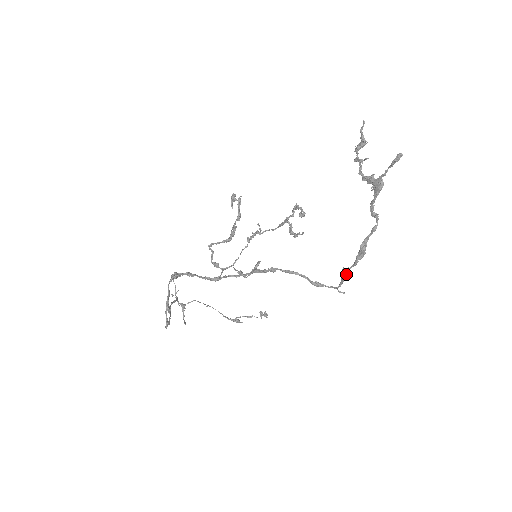
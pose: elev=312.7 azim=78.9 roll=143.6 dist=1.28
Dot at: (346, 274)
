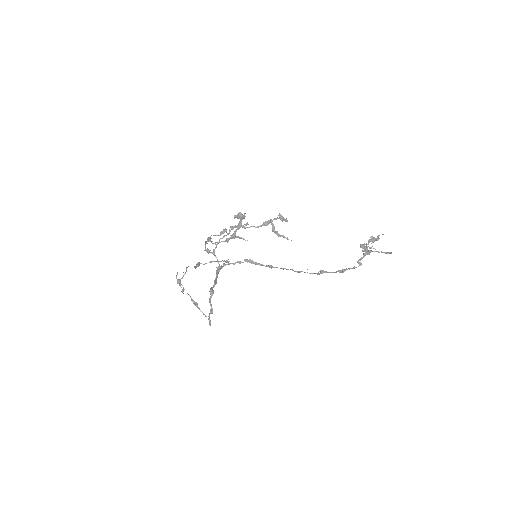
Dot at: occluded
